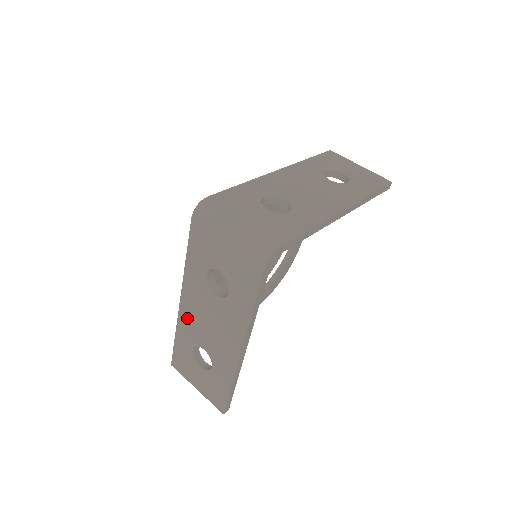
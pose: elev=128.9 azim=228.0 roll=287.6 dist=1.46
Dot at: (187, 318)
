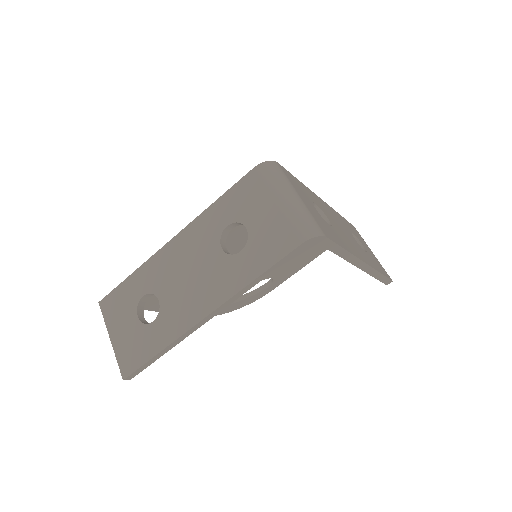
Dot at: (165, 260)
